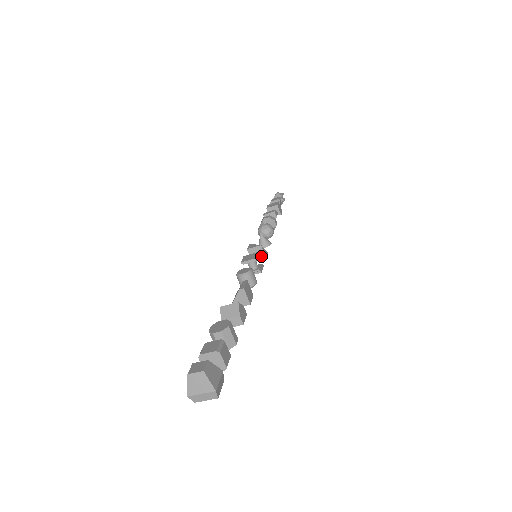
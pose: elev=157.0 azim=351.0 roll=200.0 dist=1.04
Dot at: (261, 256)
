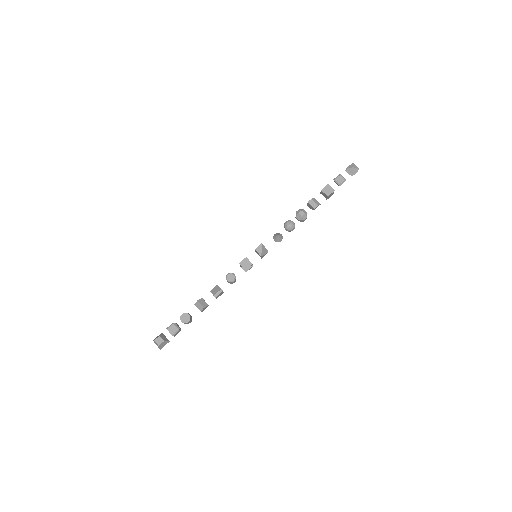
Dot at: (260, 256)
